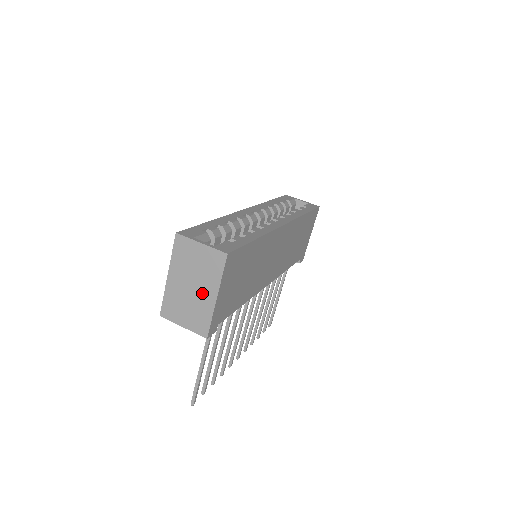
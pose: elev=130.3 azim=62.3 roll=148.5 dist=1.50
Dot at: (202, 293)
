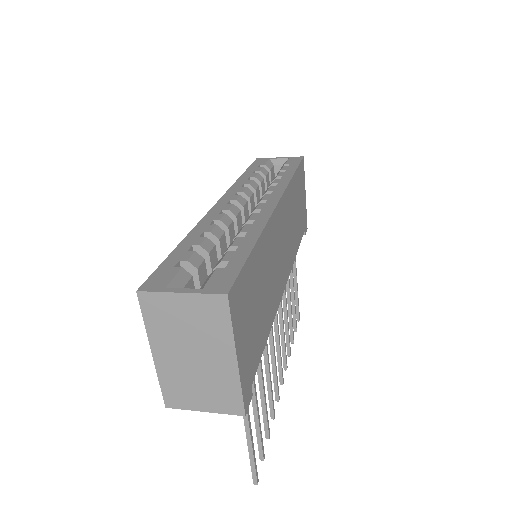
Dot at: (212, 360)
